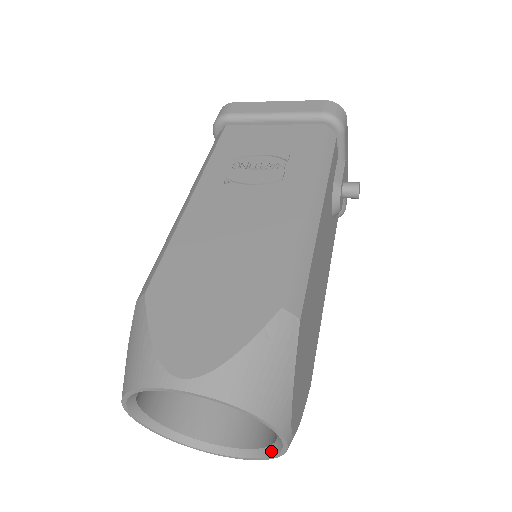
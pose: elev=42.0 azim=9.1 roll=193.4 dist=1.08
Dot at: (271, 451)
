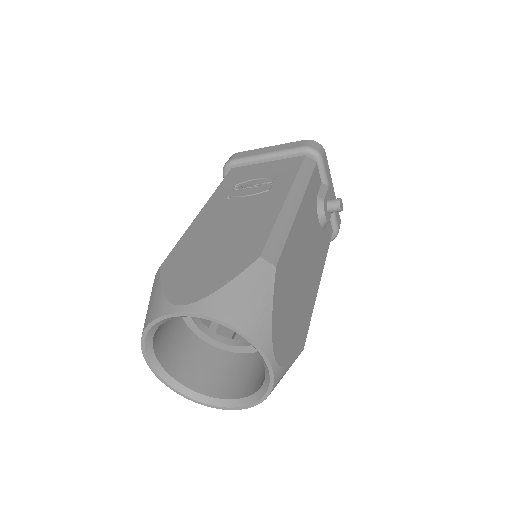
Dot at: (264, 388)
